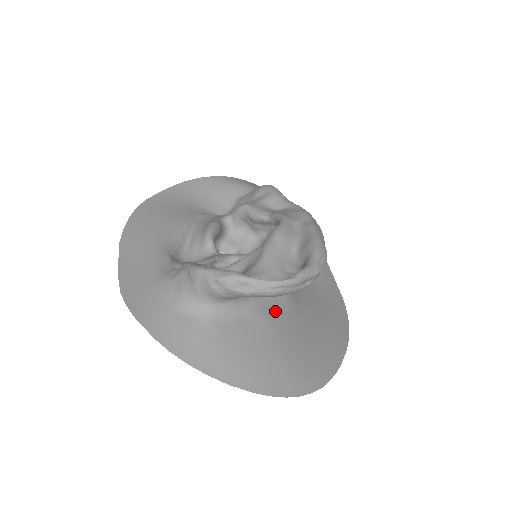
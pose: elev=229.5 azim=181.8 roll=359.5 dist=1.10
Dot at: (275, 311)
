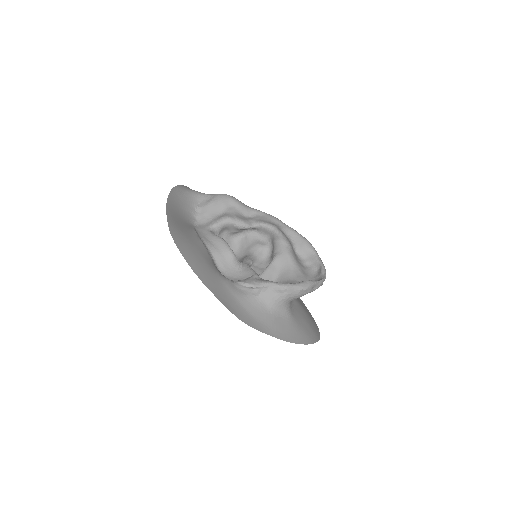
Dot at: occluded
